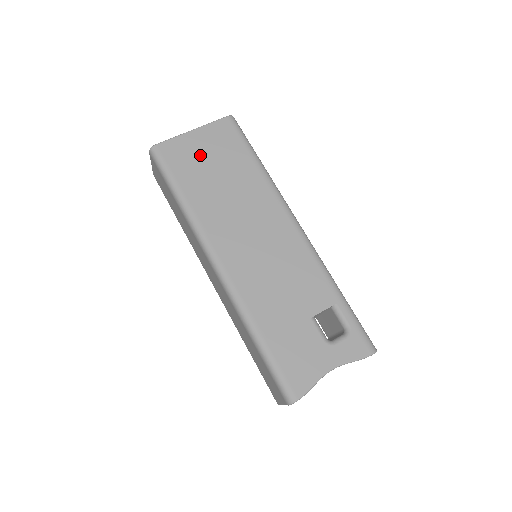
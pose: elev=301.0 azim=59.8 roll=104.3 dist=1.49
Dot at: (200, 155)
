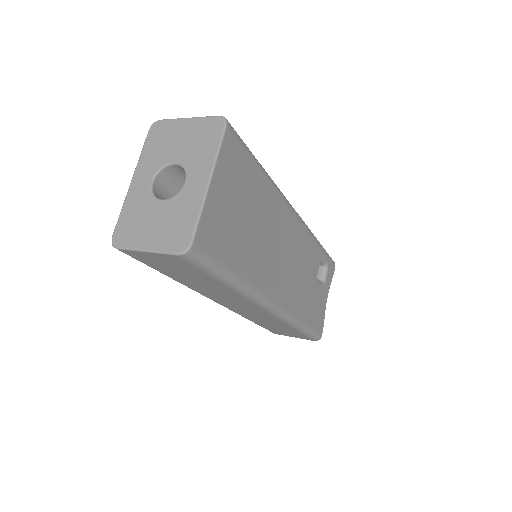
Dot at: (229, 212)
